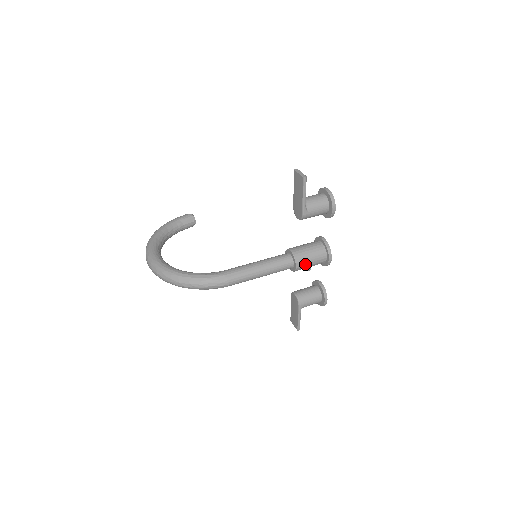
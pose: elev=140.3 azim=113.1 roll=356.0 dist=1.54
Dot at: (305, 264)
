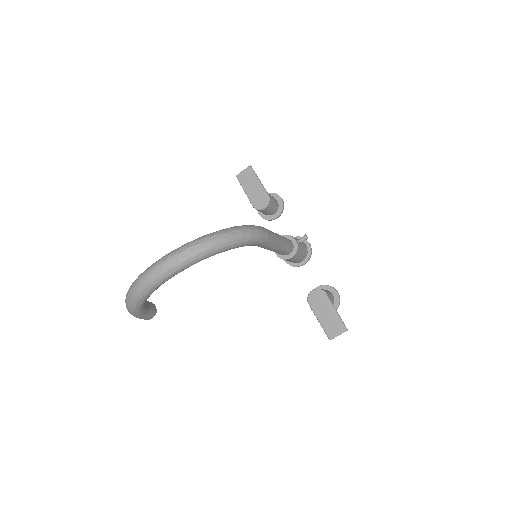
Dot at: (300, 238)
